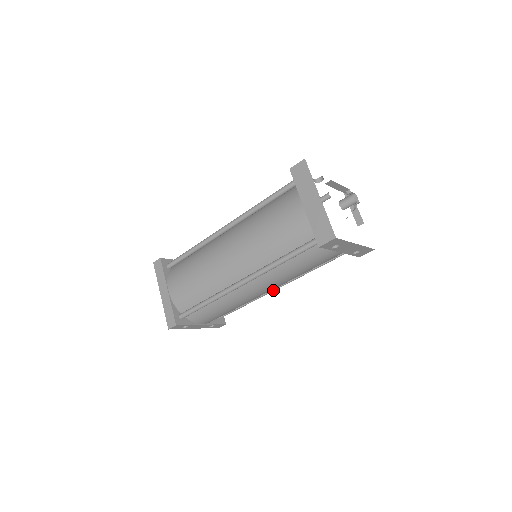
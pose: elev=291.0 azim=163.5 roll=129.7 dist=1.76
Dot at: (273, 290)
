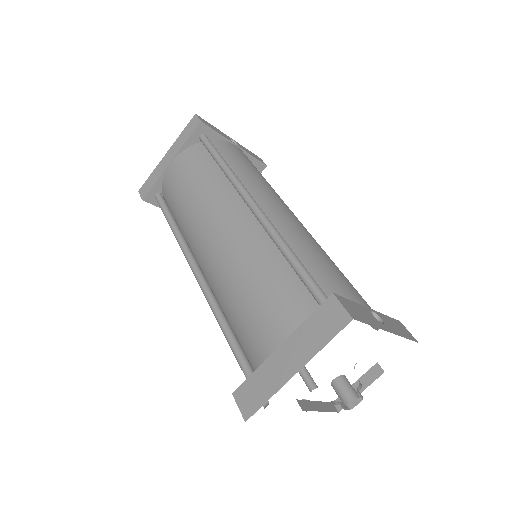
Dot at: occluded
